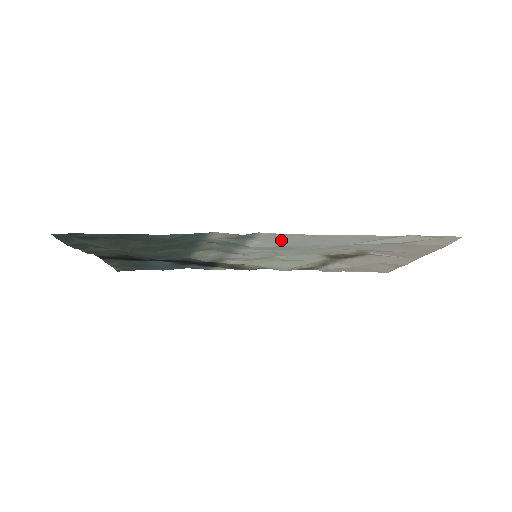
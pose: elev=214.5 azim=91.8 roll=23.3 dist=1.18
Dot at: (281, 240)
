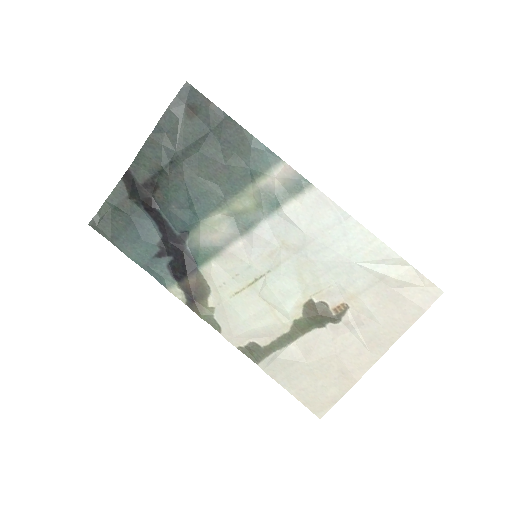
Dot at: (314, 215)
